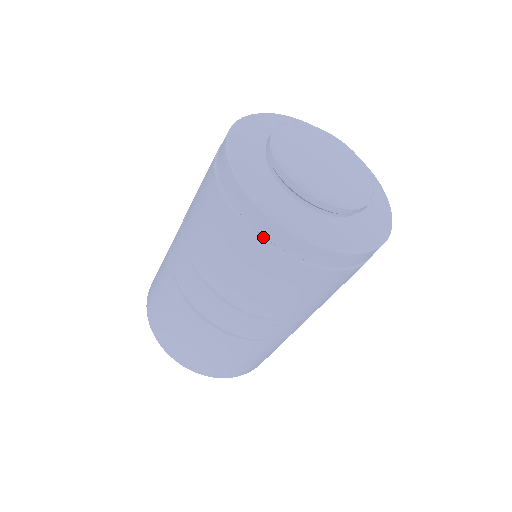
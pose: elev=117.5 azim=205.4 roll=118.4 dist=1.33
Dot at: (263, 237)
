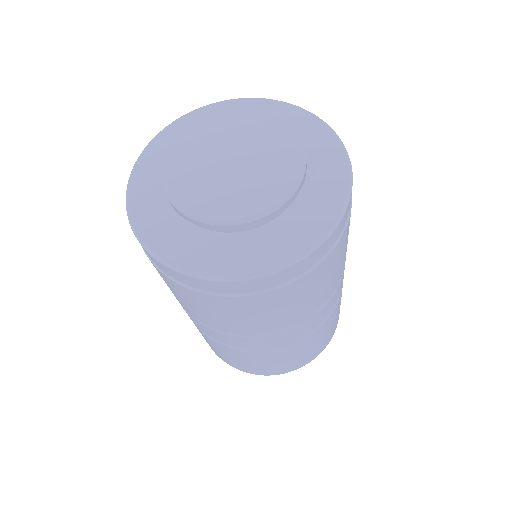
Dot at: (279, 282)
